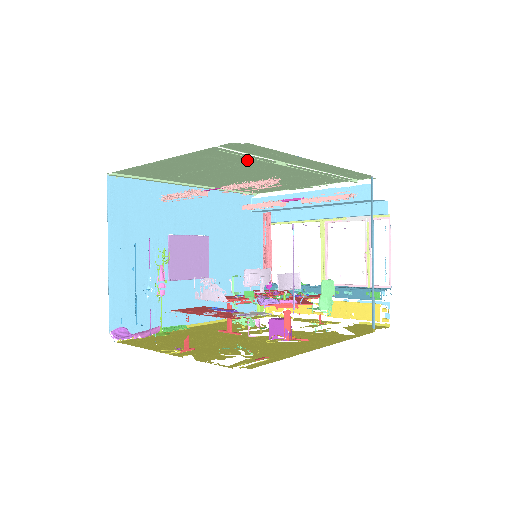
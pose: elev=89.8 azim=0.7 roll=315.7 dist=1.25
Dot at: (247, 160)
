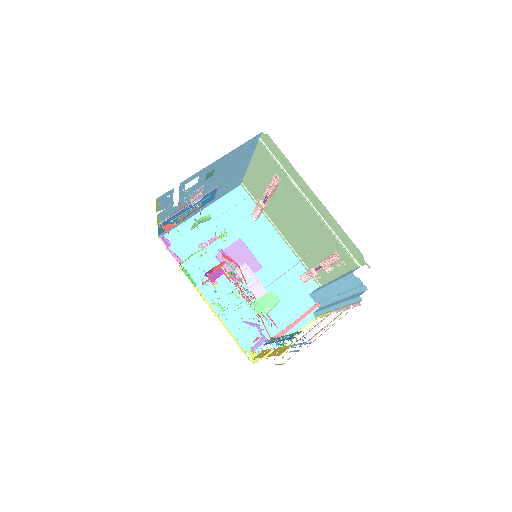
Dot at: (281, 174)
